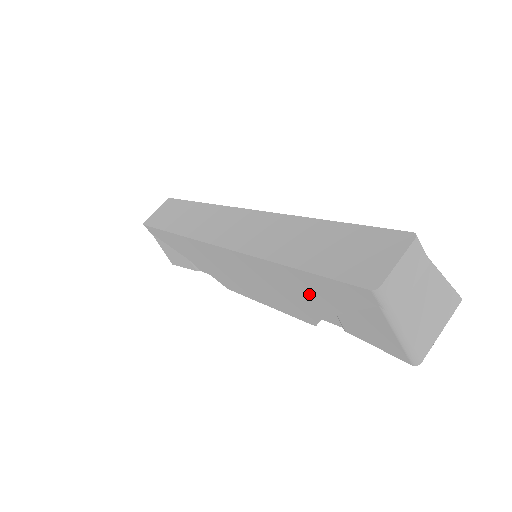
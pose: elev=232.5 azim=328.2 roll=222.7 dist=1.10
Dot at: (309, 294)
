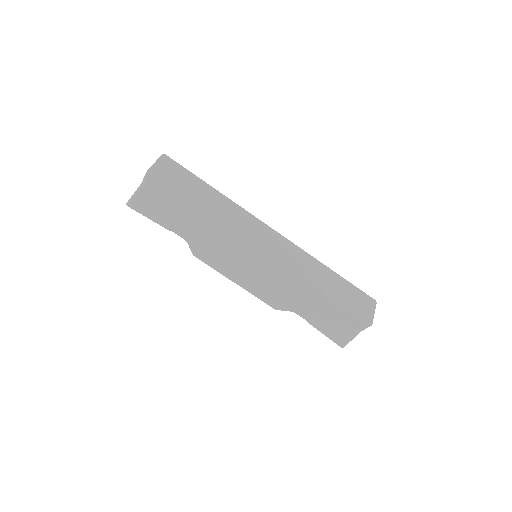
Dot at: (313, 305)
